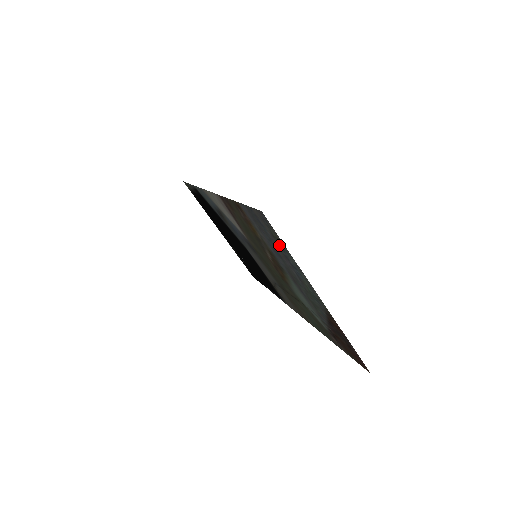
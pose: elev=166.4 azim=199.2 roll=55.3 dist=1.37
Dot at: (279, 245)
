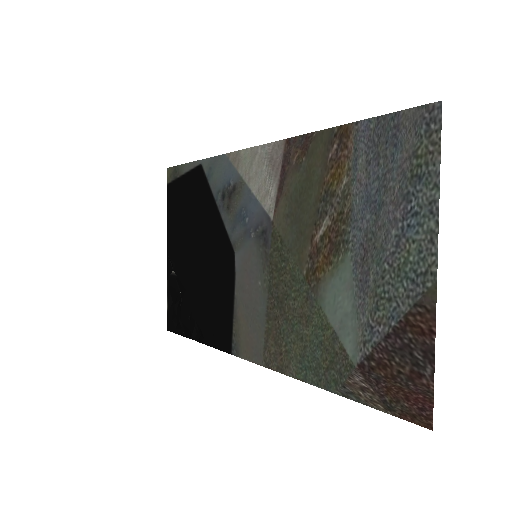
Dot at: (413, 172)
